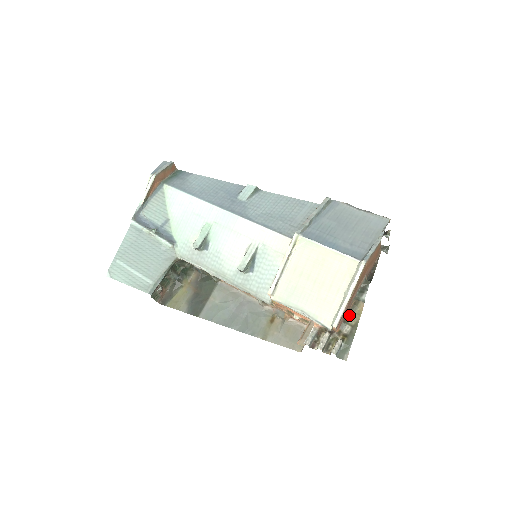
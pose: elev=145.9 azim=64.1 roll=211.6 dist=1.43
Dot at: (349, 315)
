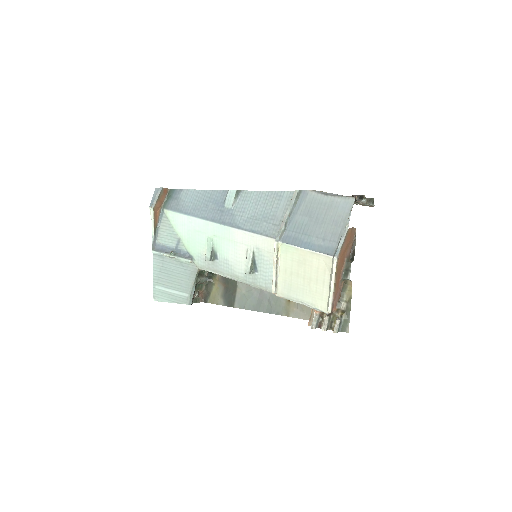
Dot at: (342, 293)
